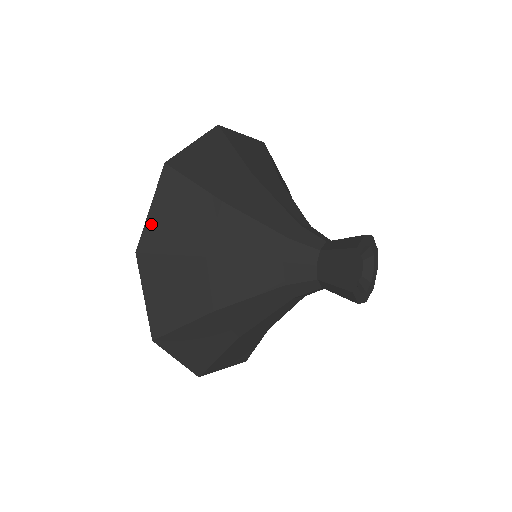
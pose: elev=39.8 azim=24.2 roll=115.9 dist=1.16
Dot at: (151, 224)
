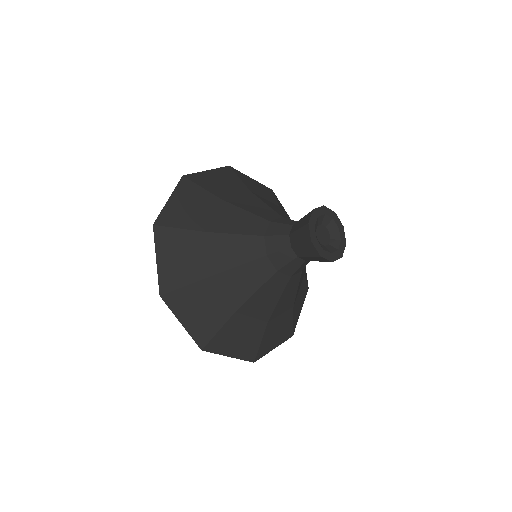
Dot at: (167, 209)
